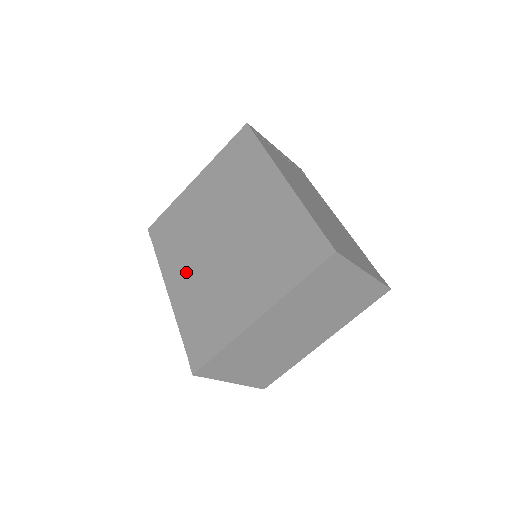
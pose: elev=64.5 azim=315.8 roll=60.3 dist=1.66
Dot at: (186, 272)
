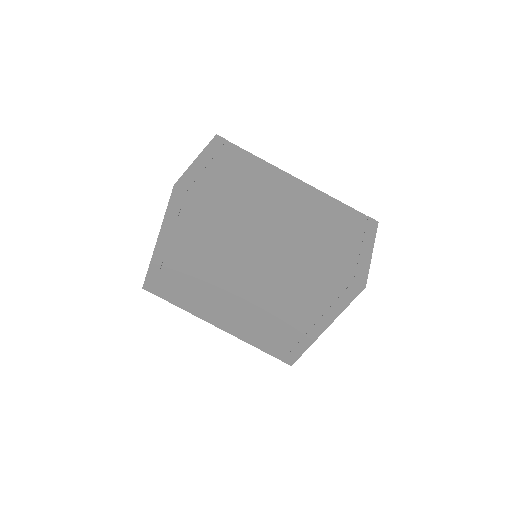
Dot at: (224, 314)
